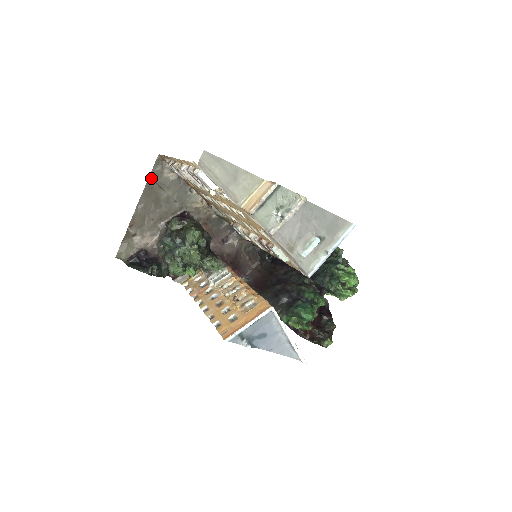
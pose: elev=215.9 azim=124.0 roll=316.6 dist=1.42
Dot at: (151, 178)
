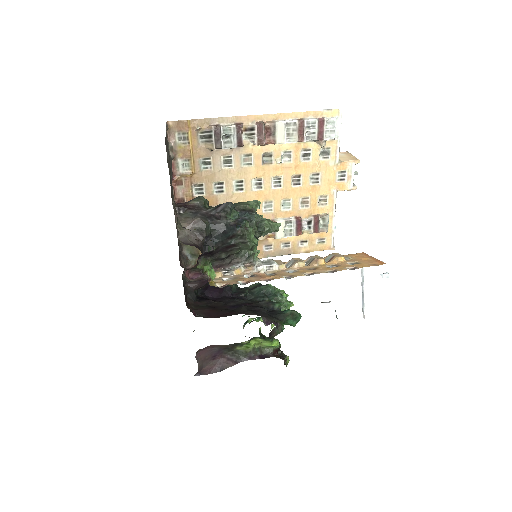
Dot at: (165, 143)
